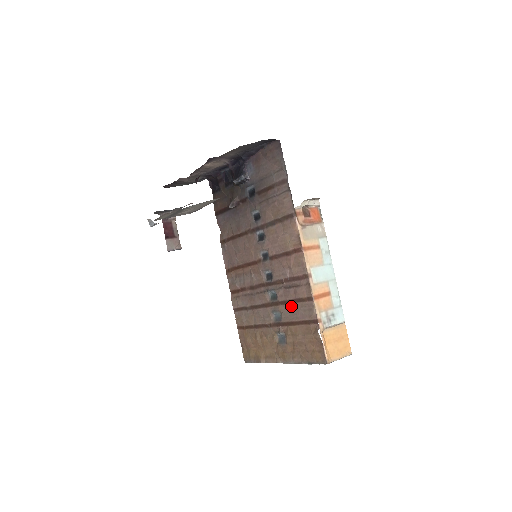
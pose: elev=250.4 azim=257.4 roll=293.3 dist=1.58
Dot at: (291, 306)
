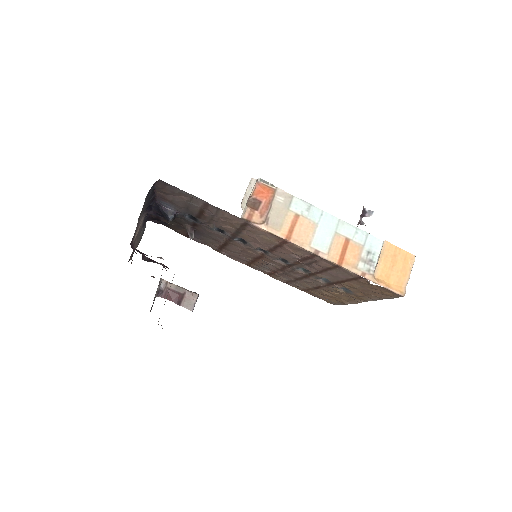
Dot at: (327, 273)
